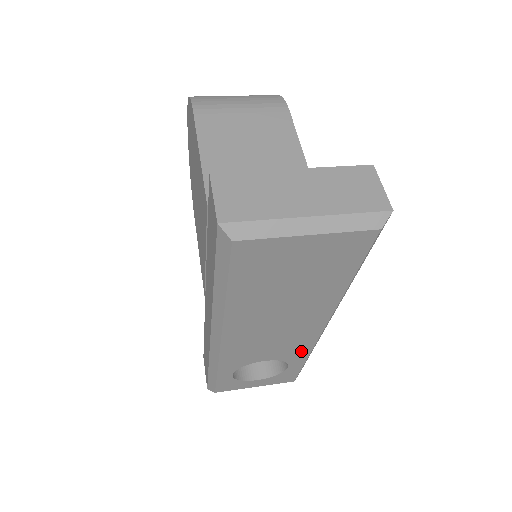
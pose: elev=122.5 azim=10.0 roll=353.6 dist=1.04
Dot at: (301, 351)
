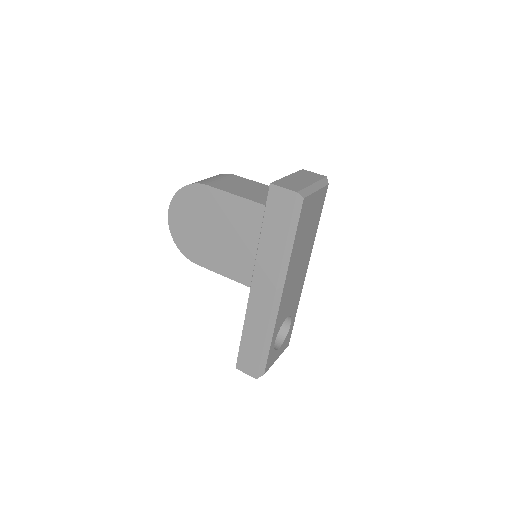
Dot at: (297, 302)
